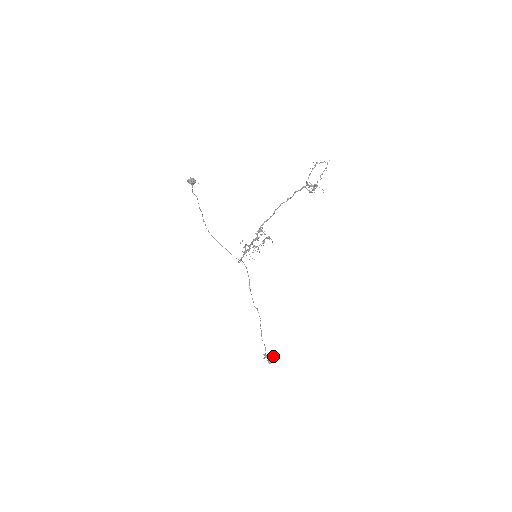
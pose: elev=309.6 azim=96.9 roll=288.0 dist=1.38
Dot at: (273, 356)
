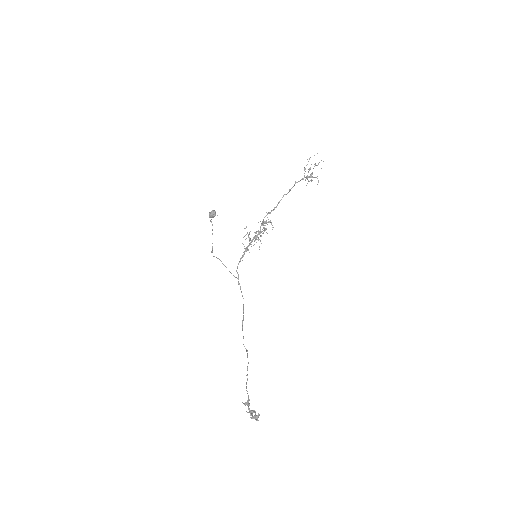
Dot at: (258, 414)
